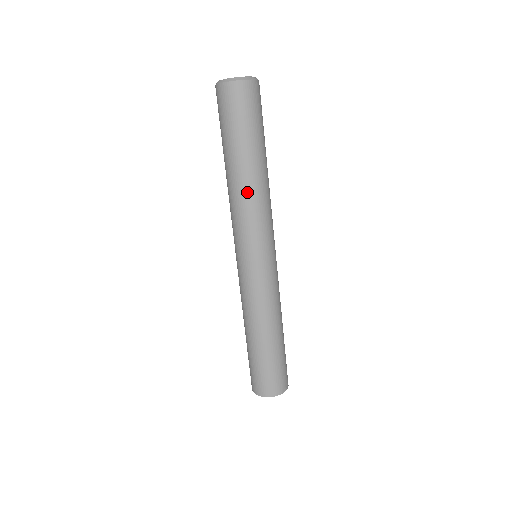
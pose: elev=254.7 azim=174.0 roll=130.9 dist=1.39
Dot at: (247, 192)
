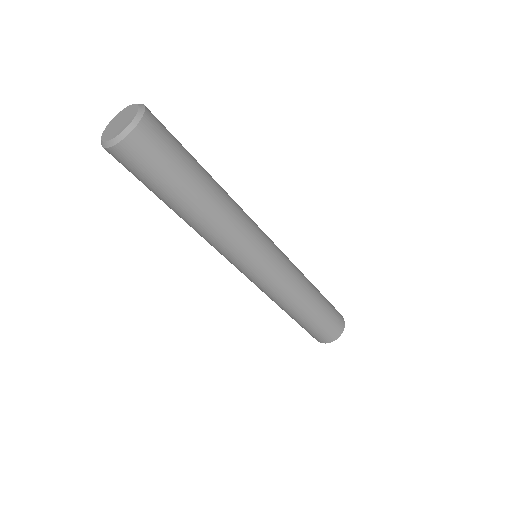
Dot at: (216, 226)
